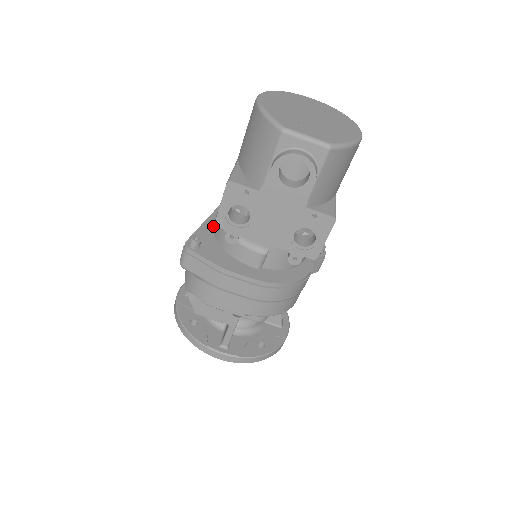
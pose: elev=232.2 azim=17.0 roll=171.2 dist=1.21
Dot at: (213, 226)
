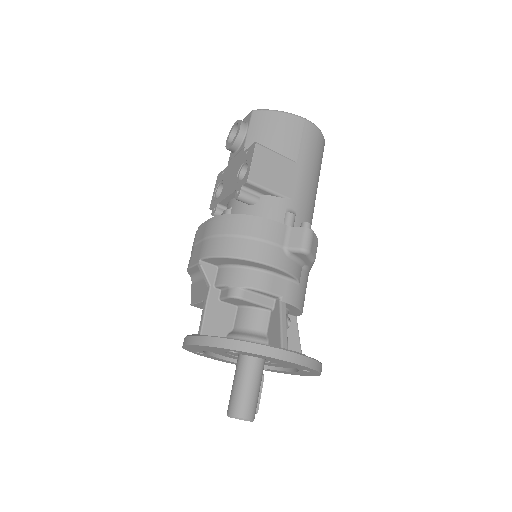
Dot at: occluded
